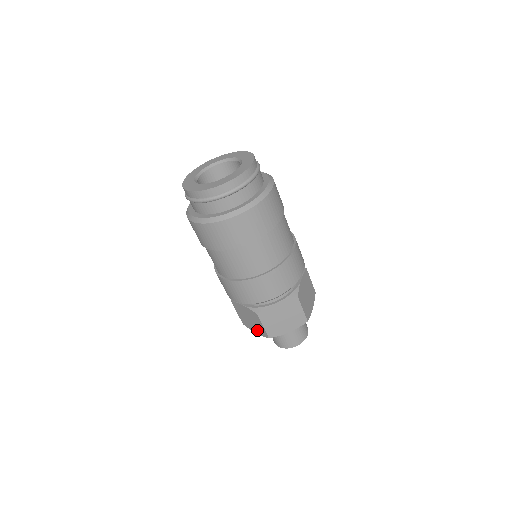
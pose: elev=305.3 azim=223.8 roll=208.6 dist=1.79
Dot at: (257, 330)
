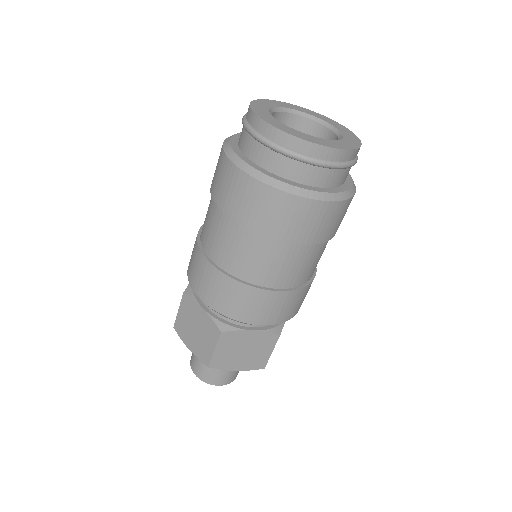
Dot at: (195, 347)
